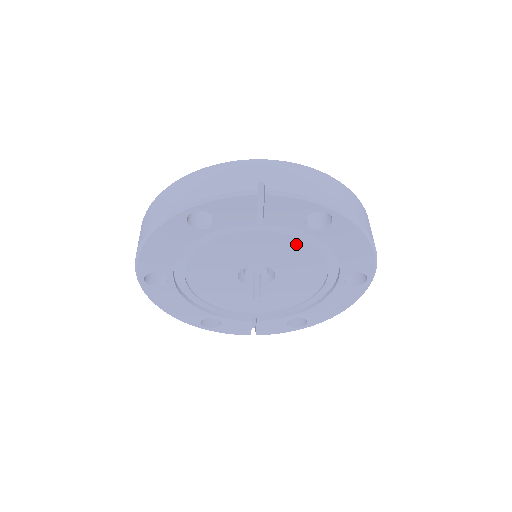
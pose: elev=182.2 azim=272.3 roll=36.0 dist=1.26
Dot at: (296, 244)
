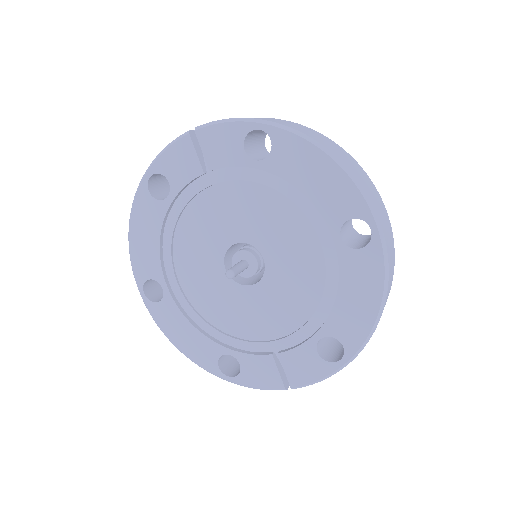
Dot at: (259, 196)
